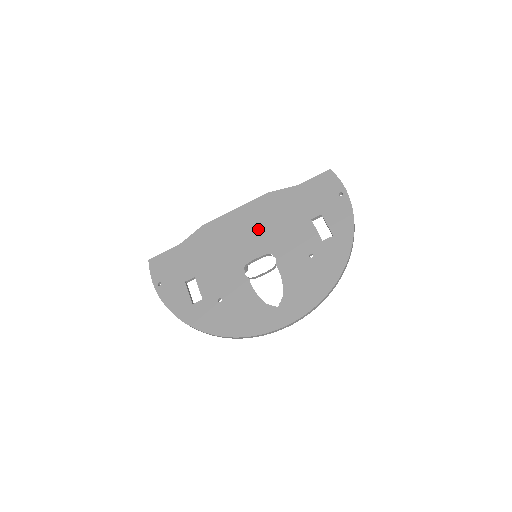
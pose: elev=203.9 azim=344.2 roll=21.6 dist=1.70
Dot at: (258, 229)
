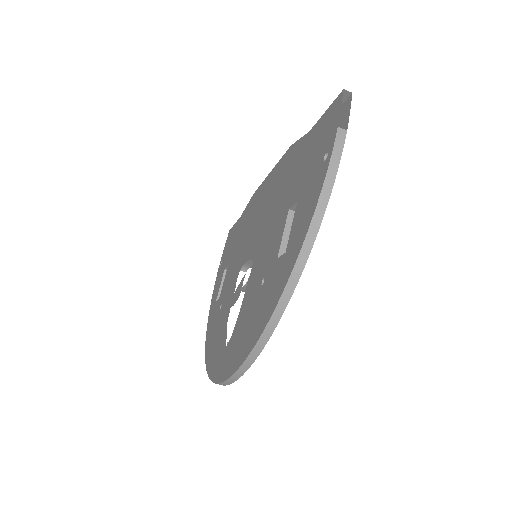
Dot at: (264, 212)
